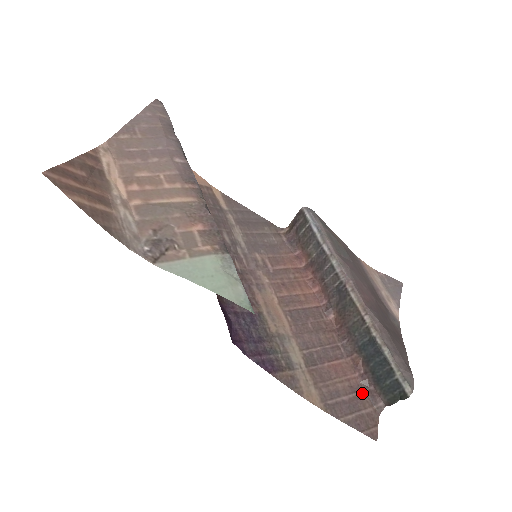
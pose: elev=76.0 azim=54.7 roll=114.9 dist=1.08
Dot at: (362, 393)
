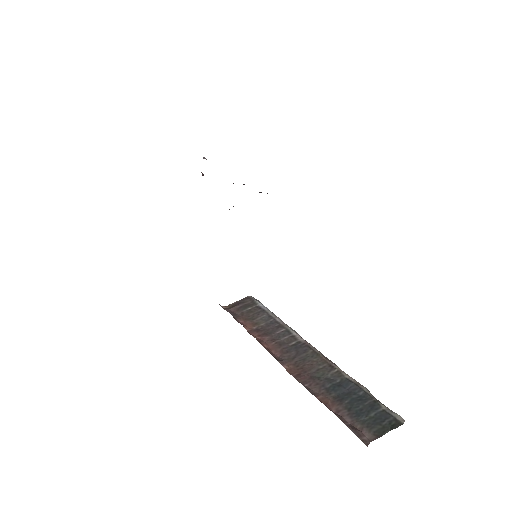
Dot at: occluded
